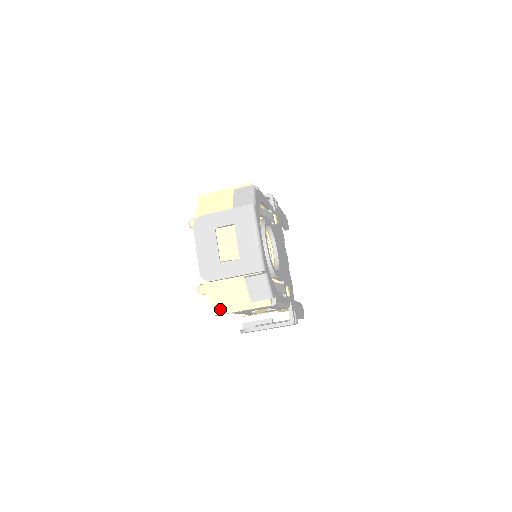
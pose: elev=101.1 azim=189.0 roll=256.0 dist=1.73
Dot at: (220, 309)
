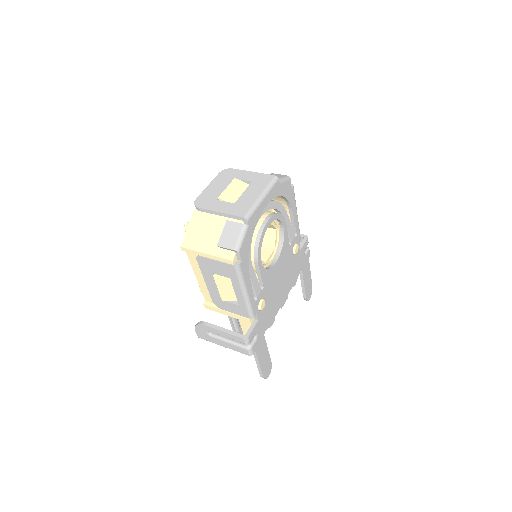
Dot at: (189, 243)
